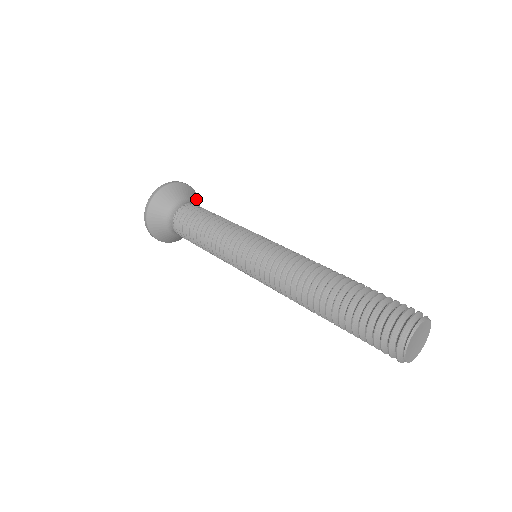
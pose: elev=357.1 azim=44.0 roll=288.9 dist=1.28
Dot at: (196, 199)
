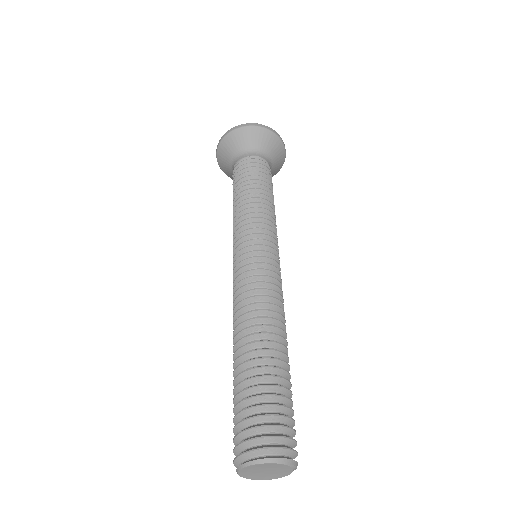
Dot at: (273, 143)
